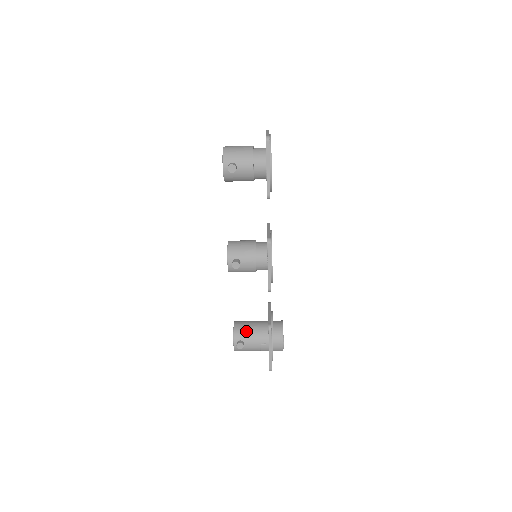
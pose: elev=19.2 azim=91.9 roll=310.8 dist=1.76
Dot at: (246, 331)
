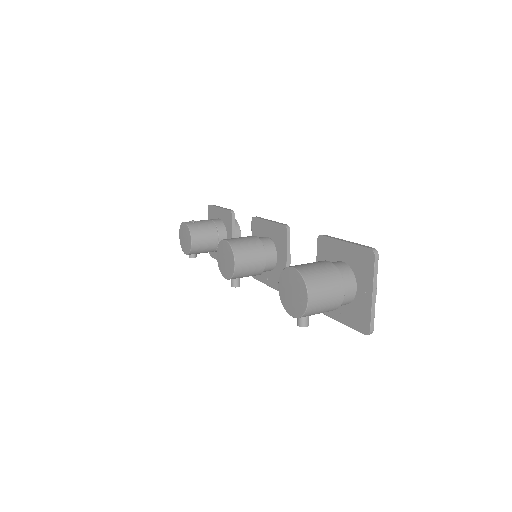
Dot at: (203, 250)
